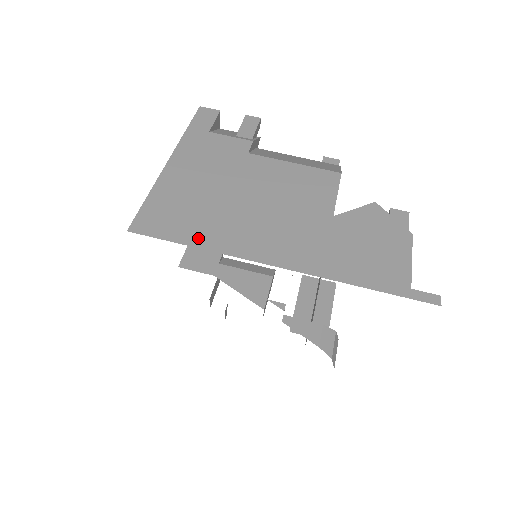
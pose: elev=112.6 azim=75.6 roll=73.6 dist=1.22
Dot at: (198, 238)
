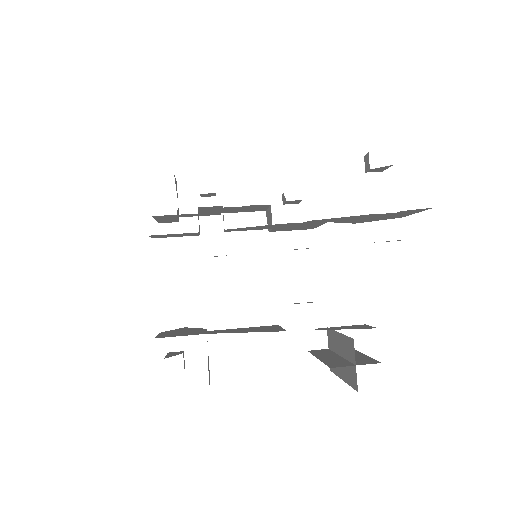
Dot at: occluded
